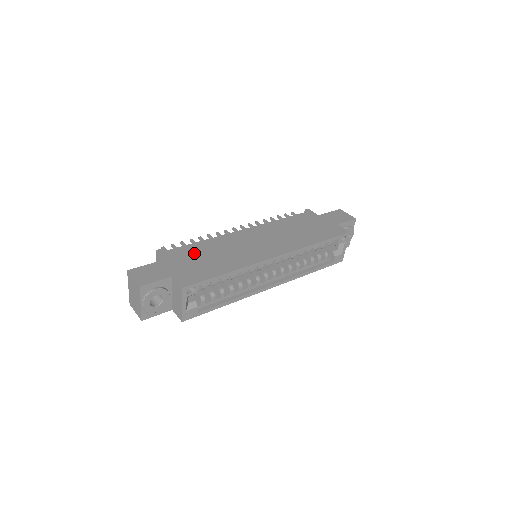
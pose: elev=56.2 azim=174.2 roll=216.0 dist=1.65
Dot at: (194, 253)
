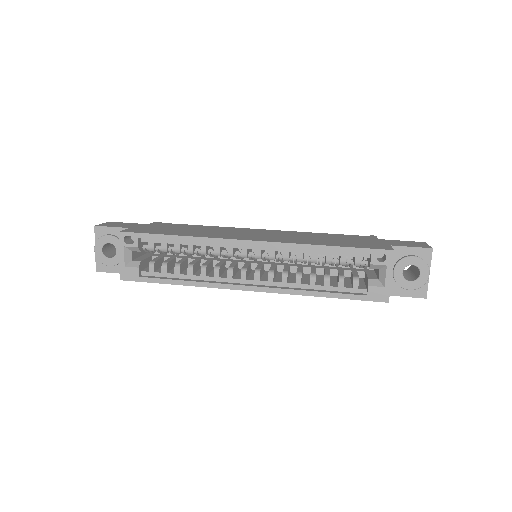
Dot at: (179, 226)
